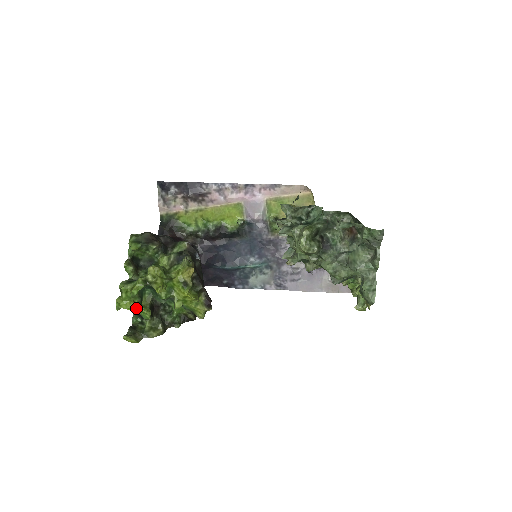
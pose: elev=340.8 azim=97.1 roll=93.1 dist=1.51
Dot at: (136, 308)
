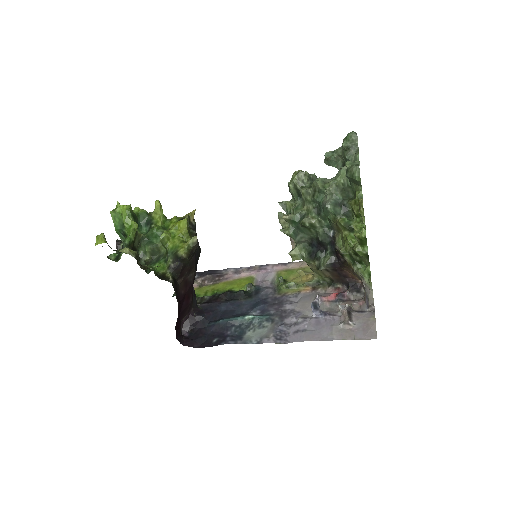
Dot at: (129, 209)
